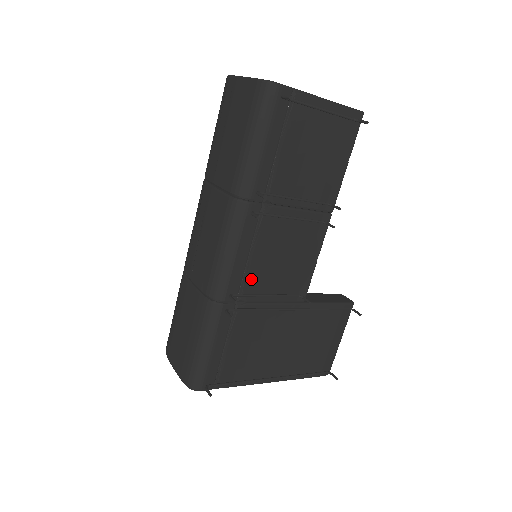
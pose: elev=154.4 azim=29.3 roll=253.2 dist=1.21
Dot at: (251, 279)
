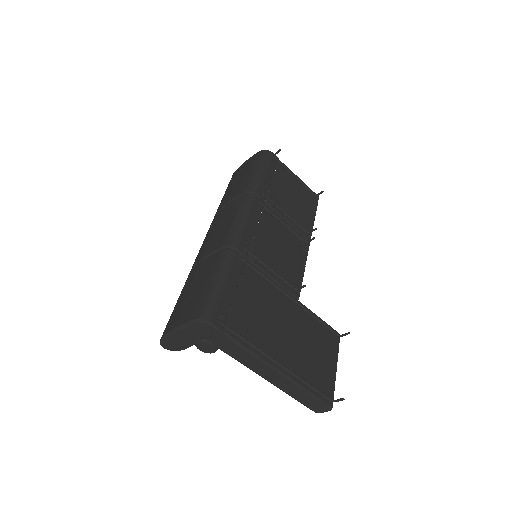
Dot at: (258, 248)
